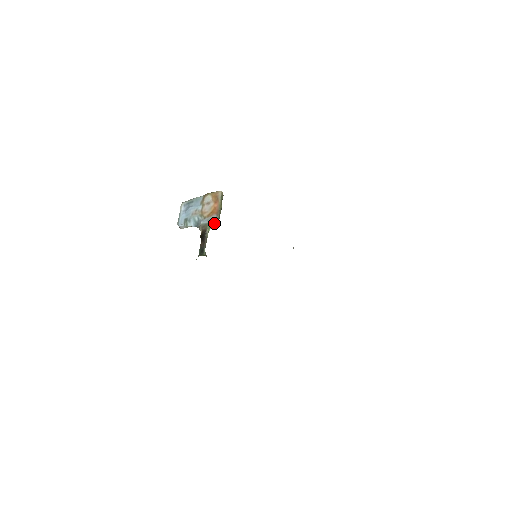
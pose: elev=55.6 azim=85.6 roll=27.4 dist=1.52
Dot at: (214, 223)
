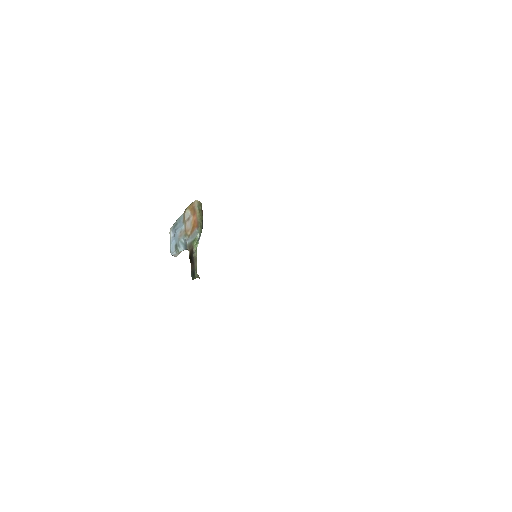
Dot at: (198, 238)
